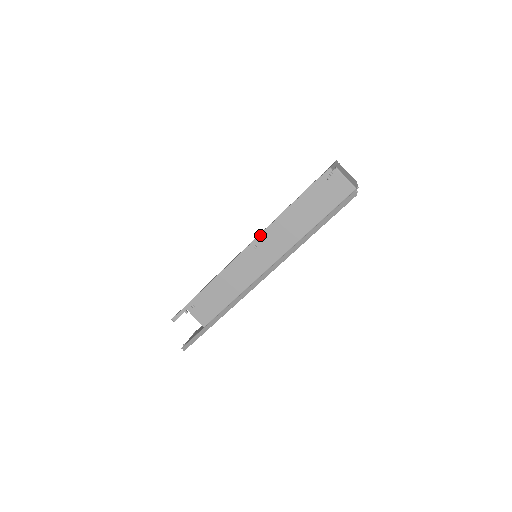
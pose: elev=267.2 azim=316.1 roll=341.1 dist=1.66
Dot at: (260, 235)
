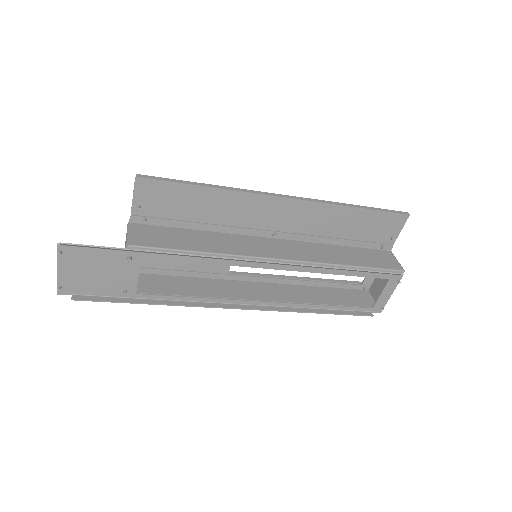
Dot at: (314, 199)
